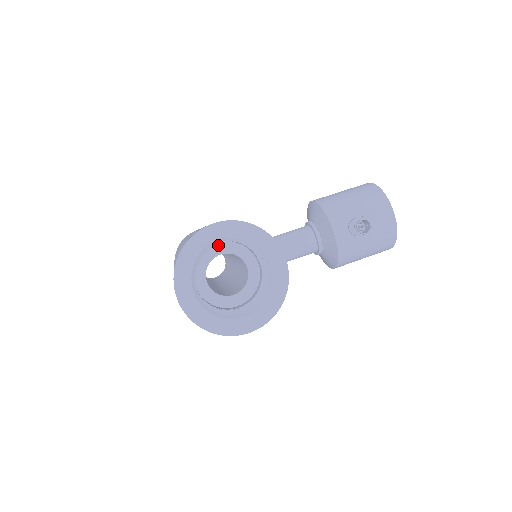
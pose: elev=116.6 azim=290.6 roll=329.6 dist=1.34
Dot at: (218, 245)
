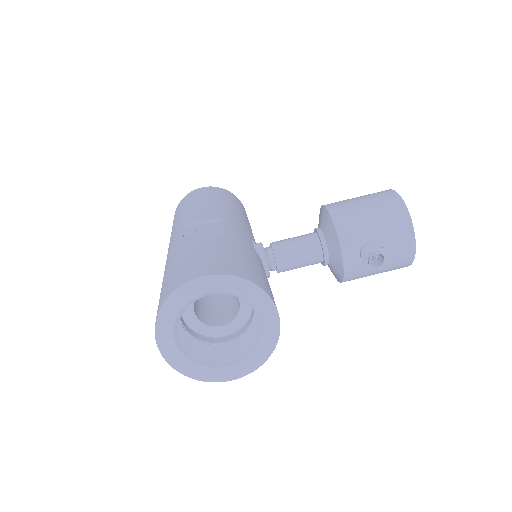
Dot at: occluded
